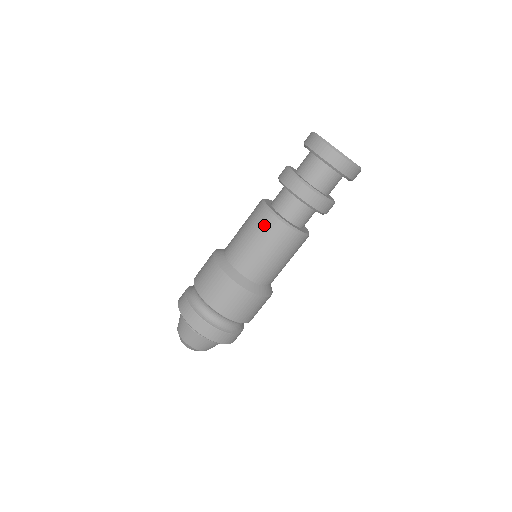
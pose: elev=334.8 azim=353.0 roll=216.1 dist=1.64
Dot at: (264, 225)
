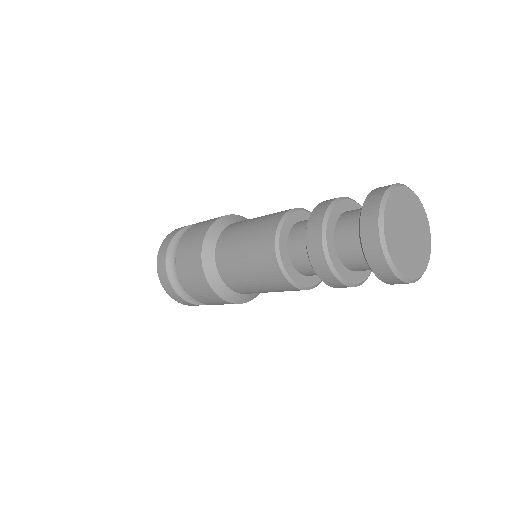
Dot at: (263, 230)
